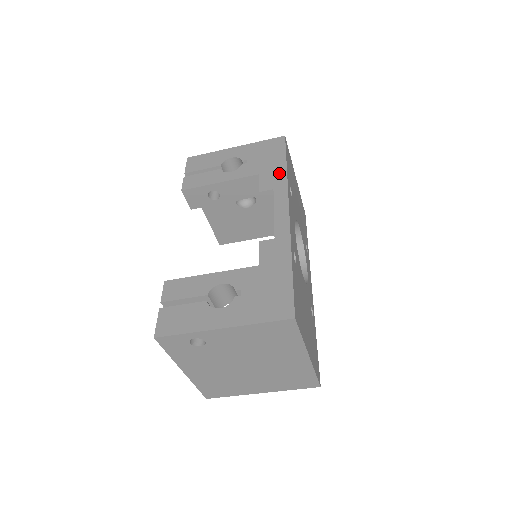
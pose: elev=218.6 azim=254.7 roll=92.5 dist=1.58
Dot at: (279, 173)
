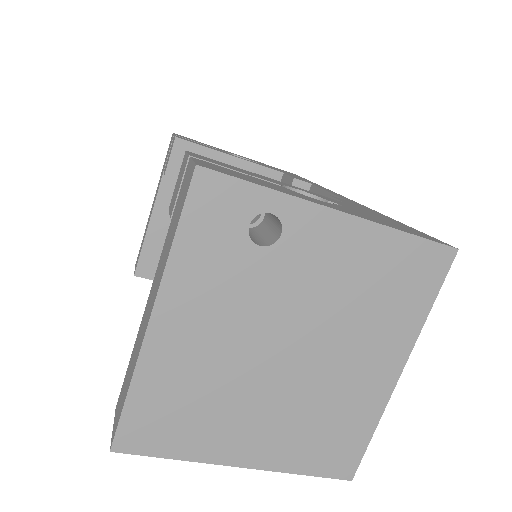
Dot at: occluded
